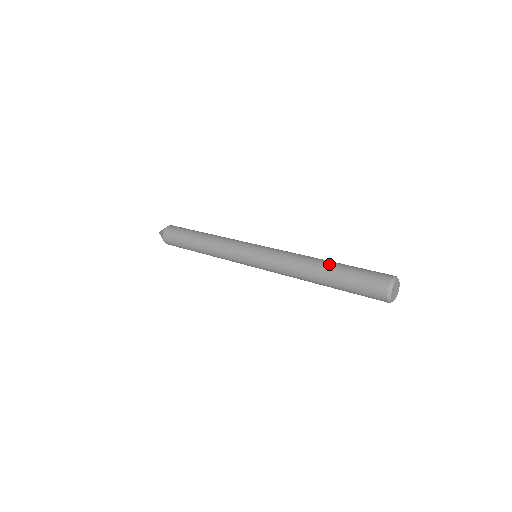
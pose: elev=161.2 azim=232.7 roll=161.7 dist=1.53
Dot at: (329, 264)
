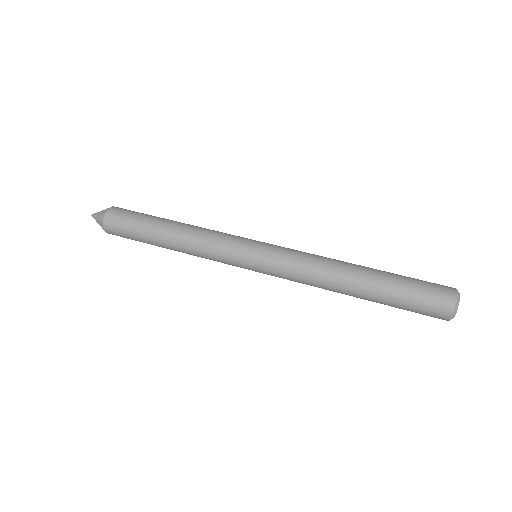
Dot at: (367, 286)
